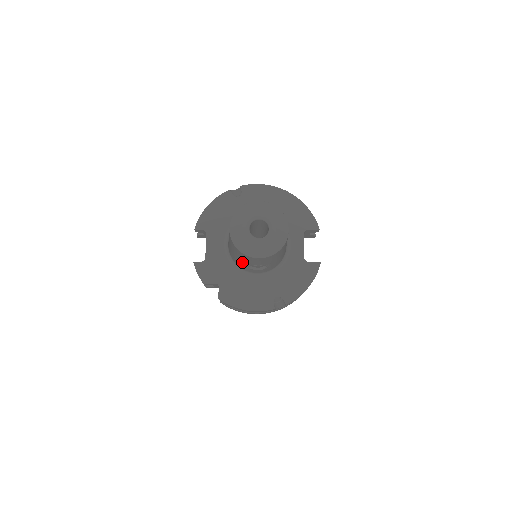
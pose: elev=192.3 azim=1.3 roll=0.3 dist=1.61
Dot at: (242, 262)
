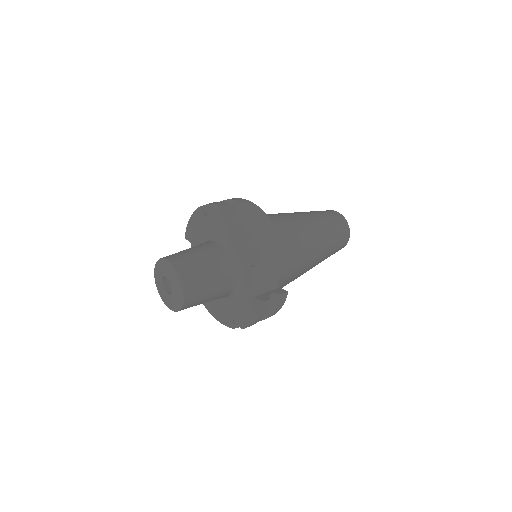
Dot at: occluded
